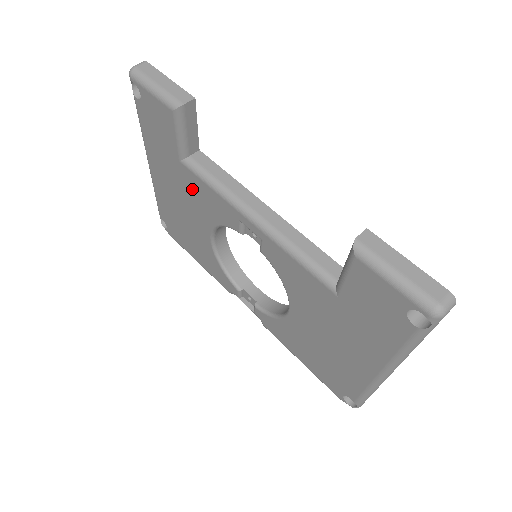
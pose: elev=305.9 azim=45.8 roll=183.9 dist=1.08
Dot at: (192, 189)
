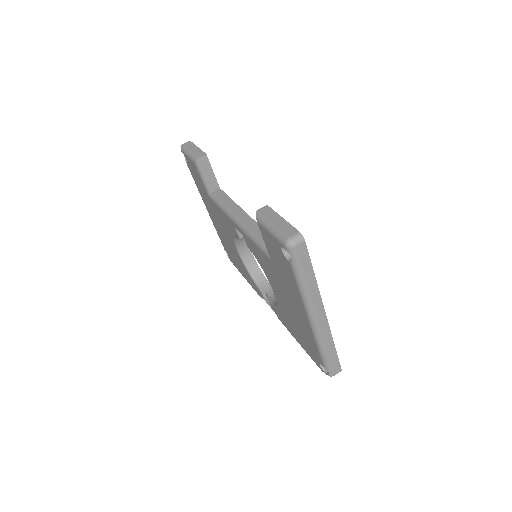
Dot at: (219, 215)
